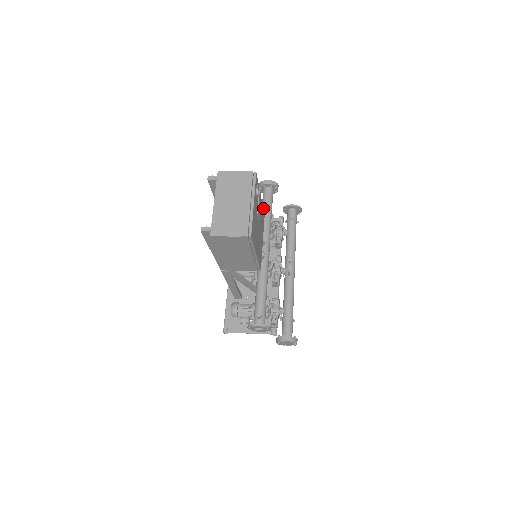
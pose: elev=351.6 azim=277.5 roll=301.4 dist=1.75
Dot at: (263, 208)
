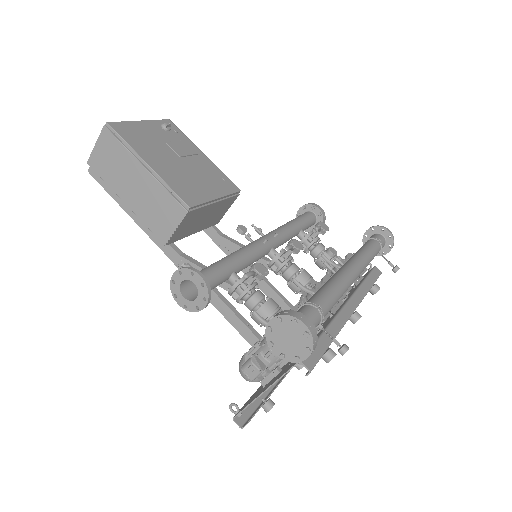
Dot at: occluded
